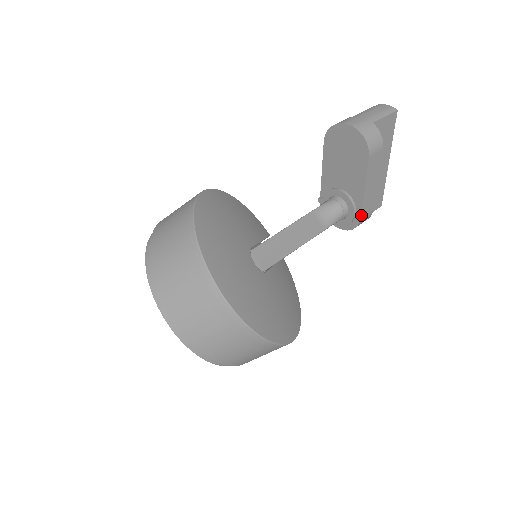
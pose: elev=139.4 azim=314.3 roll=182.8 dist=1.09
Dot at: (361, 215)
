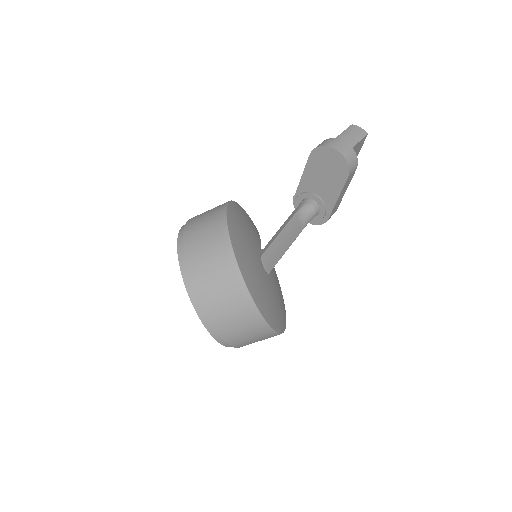
Dot at: (329, 217)
